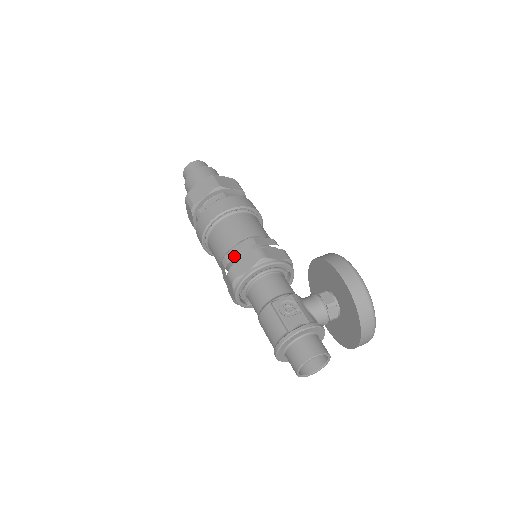
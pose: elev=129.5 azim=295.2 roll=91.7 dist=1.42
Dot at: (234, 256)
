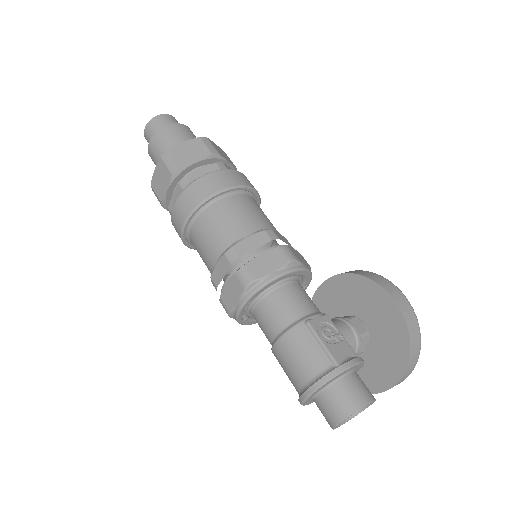
Dot at: (248, 249)
